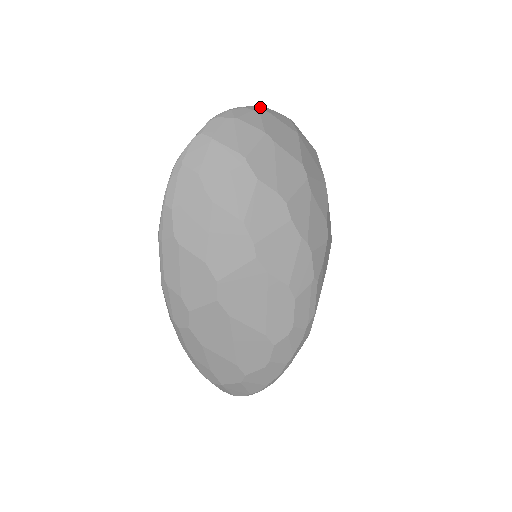
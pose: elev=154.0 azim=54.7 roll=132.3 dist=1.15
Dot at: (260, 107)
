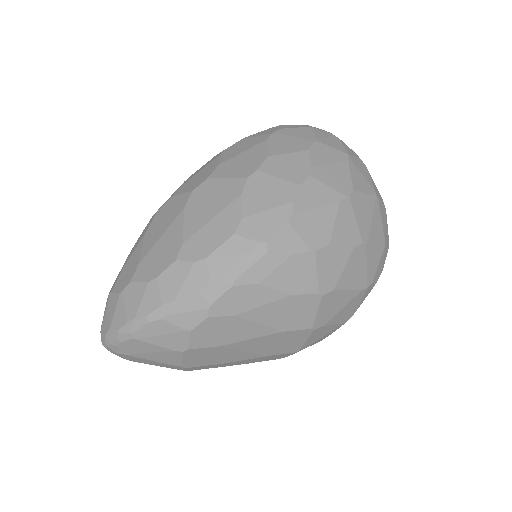
Dot at: occluded
